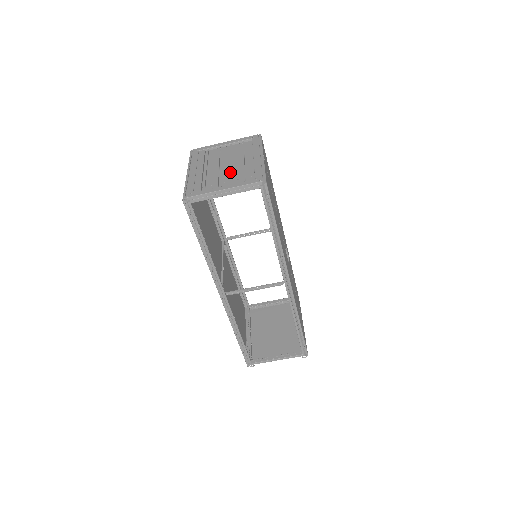
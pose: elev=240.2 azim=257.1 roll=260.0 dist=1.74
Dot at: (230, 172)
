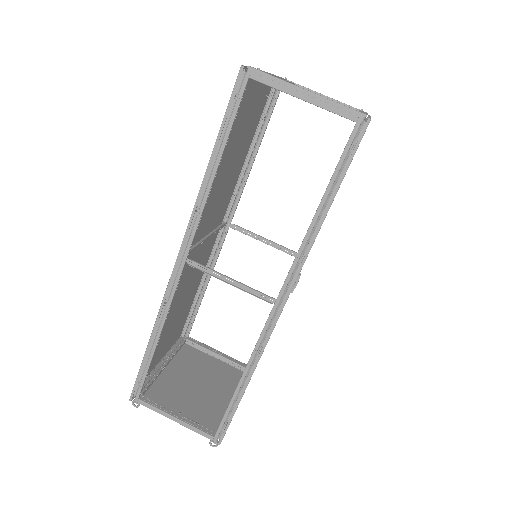
Dot at: occluded
